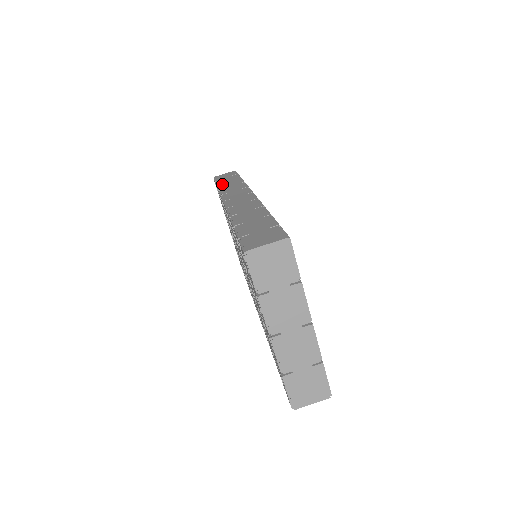
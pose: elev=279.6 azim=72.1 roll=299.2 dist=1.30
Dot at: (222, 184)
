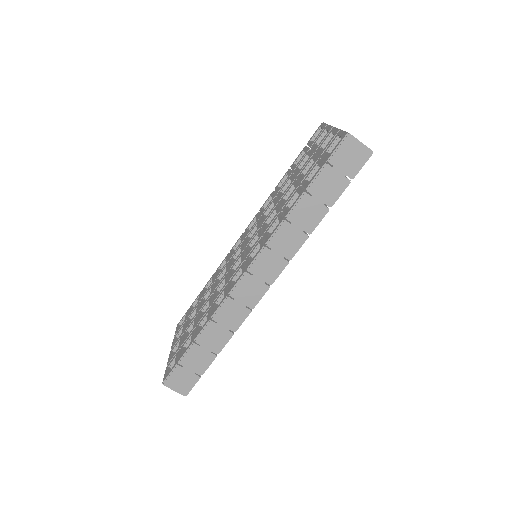
Dot at: (305, 201)
